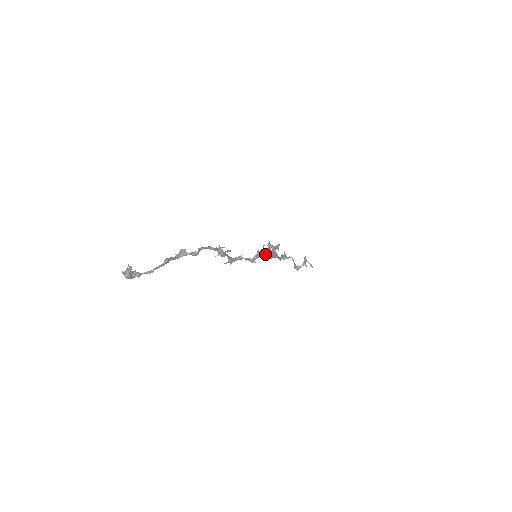
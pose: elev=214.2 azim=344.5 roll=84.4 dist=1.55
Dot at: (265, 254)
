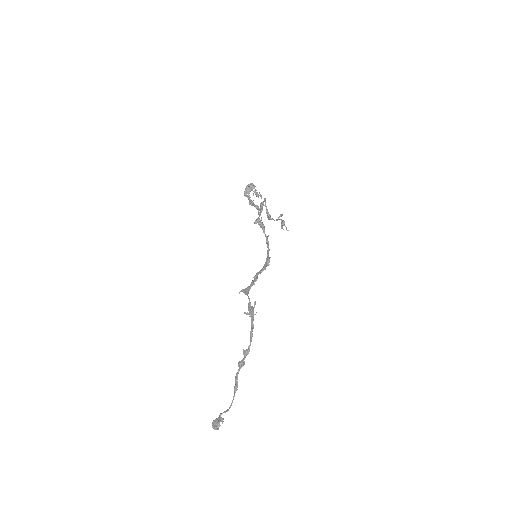
Dot at: occluded
